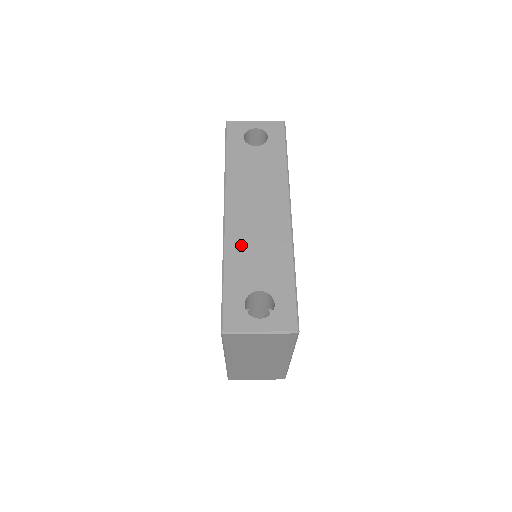
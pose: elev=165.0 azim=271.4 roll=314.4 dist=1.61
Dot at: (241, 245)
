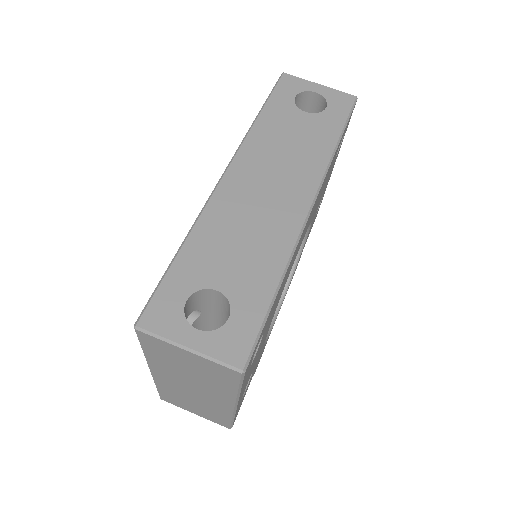
Dot at: (224, 221)
